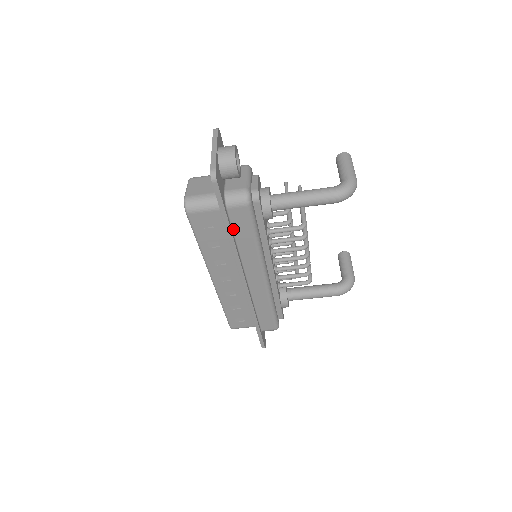
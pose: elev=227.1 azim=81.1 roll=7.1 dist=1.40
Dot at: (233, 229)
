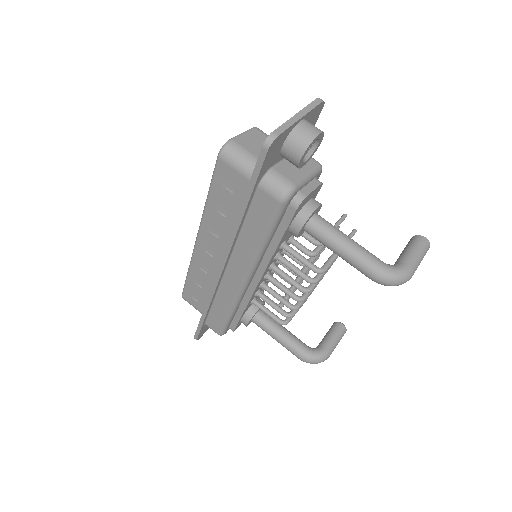
Dot at: (249, 212)
